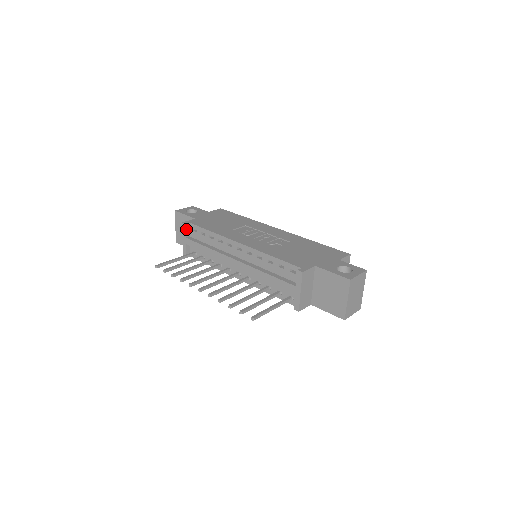
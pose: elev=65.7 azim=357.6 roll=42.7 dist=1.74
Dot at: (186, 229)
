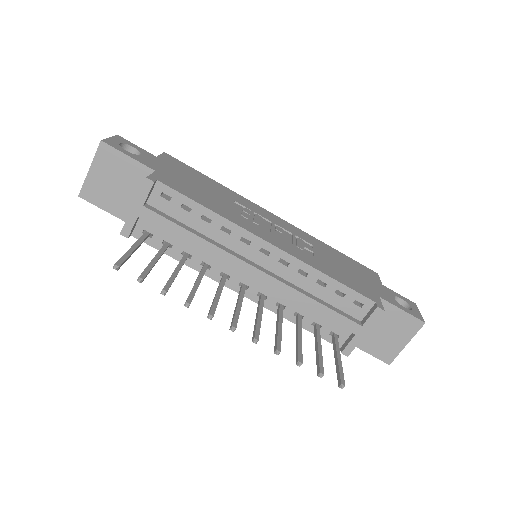
Dot at: (150, 191)
